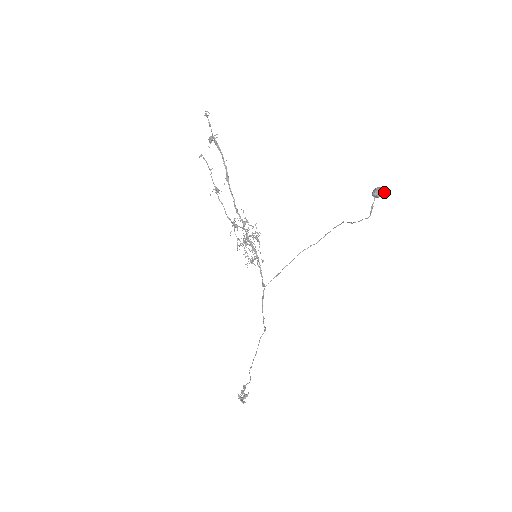
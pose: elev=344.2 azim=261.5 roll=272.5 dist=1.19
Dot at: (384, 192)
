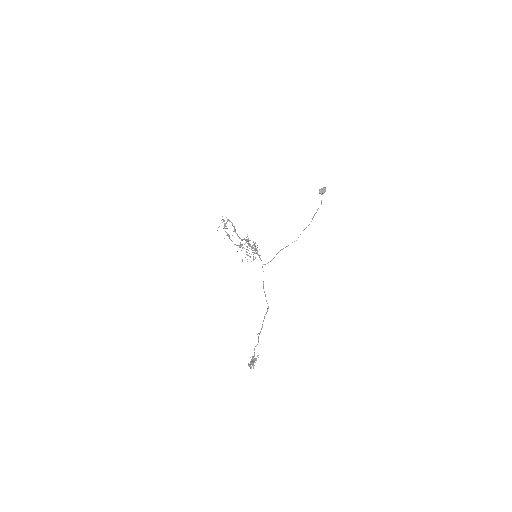
Dot at: (324, 187)
